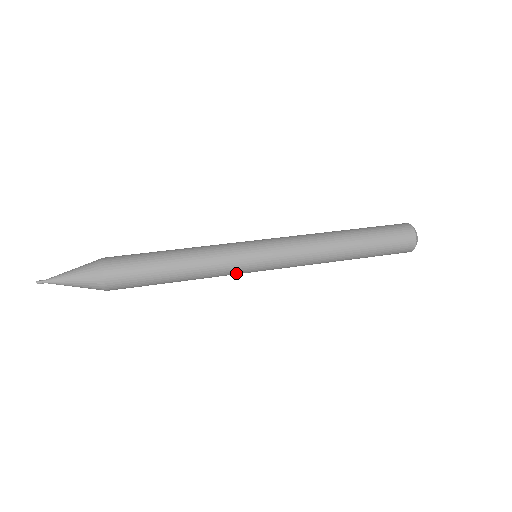
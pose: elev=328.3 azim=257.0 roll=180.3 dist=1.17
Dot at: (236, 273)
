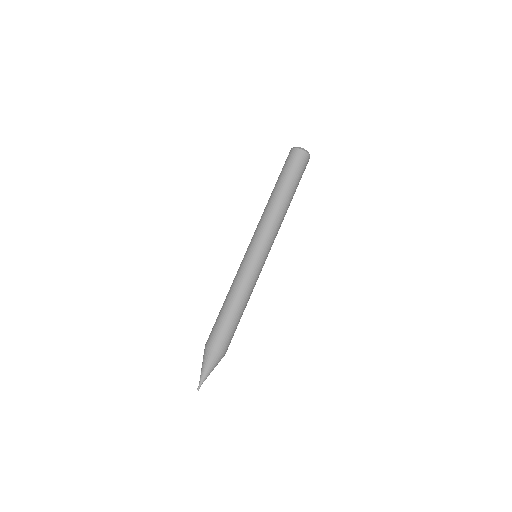
Dot at: occluded
